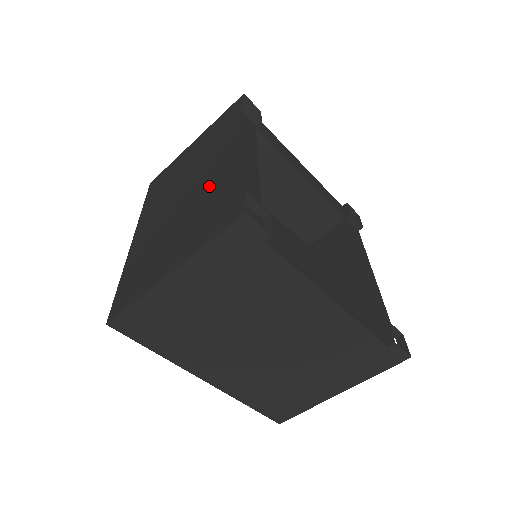
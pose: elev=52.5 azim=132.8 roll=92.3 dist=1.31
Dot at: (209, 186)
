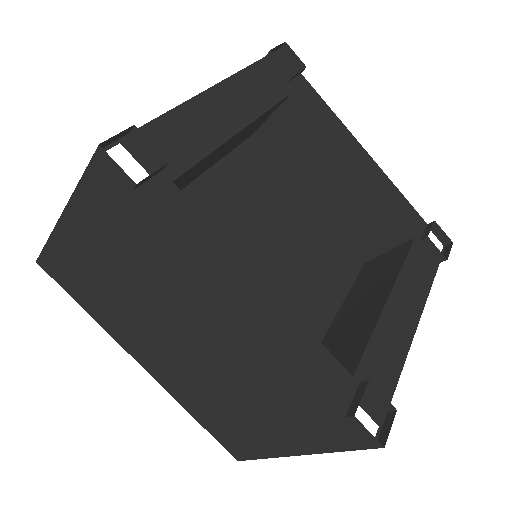
Dot at: (246, 362)
